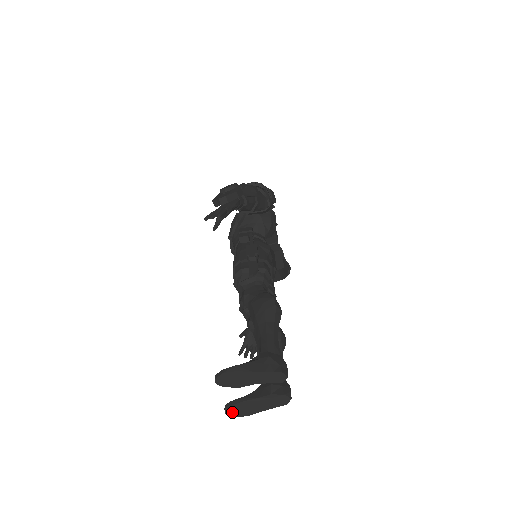
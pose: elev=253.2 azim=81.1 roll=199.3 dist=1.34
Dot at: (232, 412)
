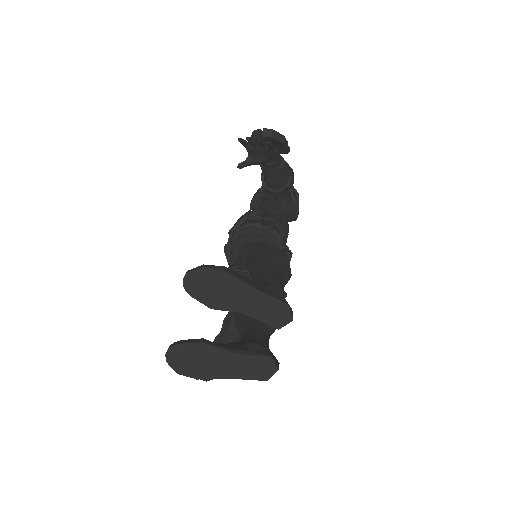
Dot at: (177, 359)
